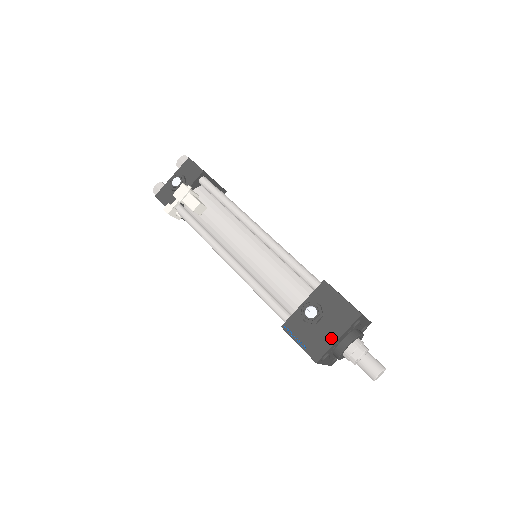
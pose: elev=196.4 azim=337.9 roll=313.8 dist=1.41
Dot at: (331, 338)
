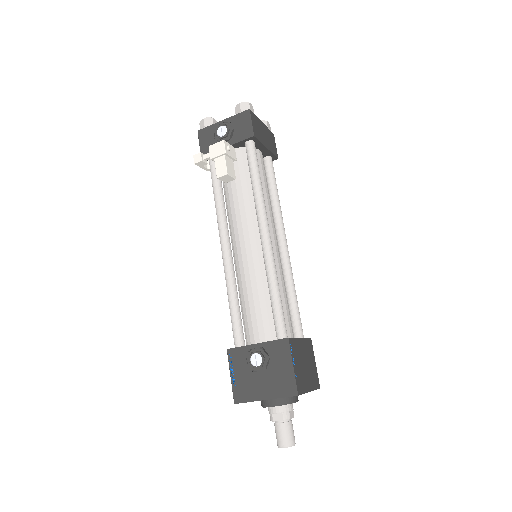
Dot at: (259, 394)
